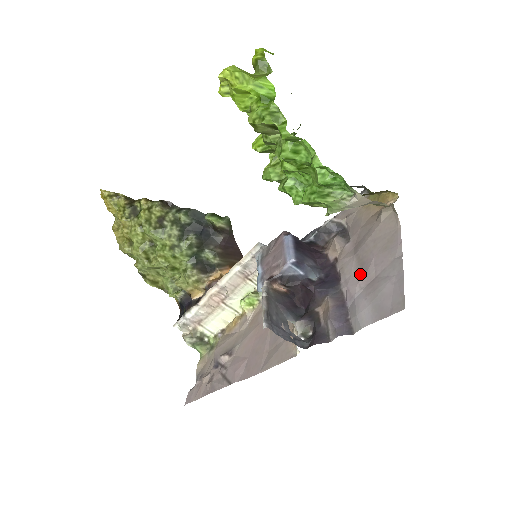
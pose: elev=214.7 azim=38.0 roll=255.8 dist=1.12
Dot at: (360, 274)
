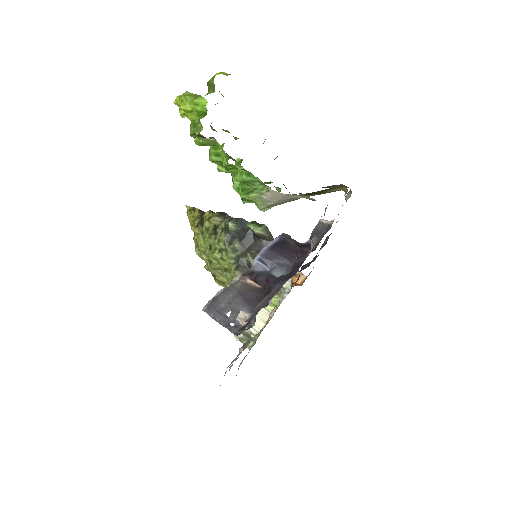
Dot at: occluded
